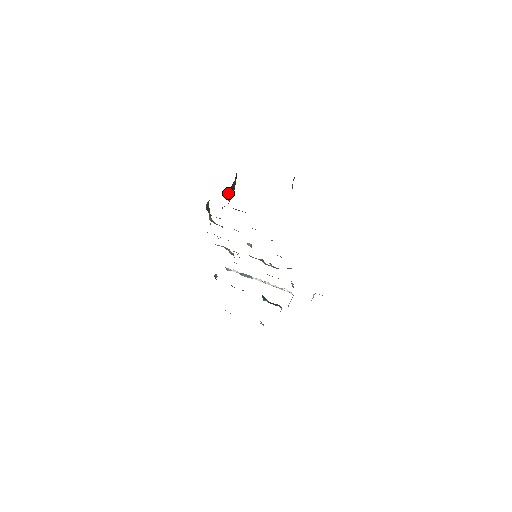
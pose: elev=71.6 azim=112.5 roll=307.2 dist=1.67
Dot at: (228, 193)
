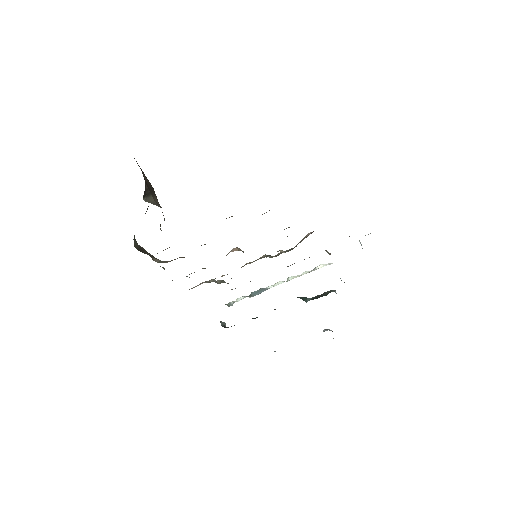
Dot at: (149, 196)
